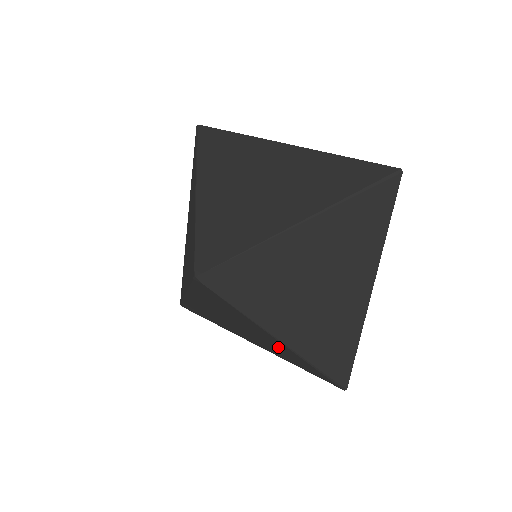
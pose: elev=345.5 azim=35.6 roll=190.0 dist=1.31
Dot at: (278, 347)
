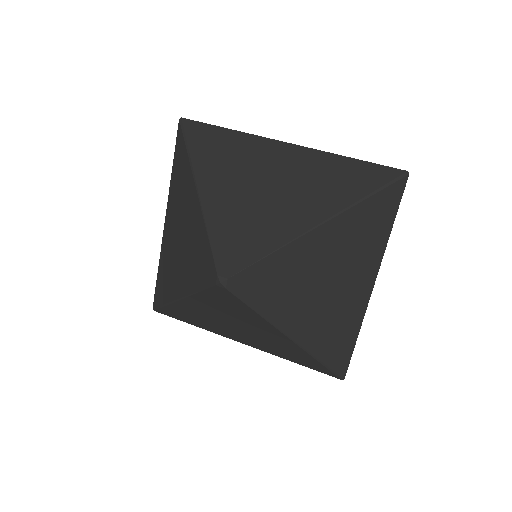
Dot at: (282, 346)
